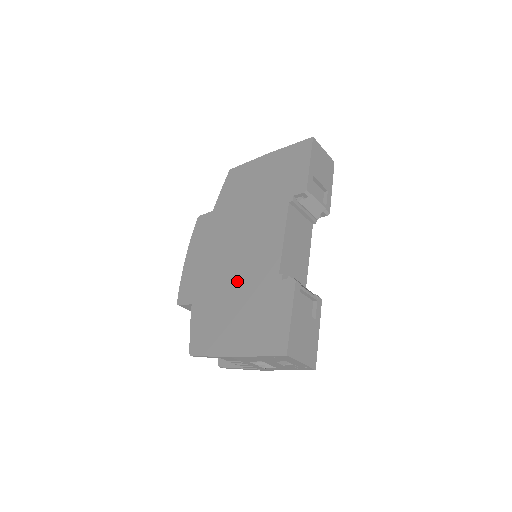
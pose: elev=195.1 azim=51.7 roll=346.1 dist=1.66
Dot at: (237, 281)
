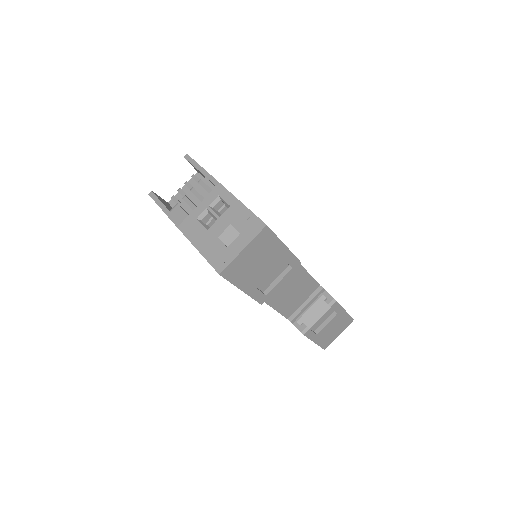
Dot at: occluded
